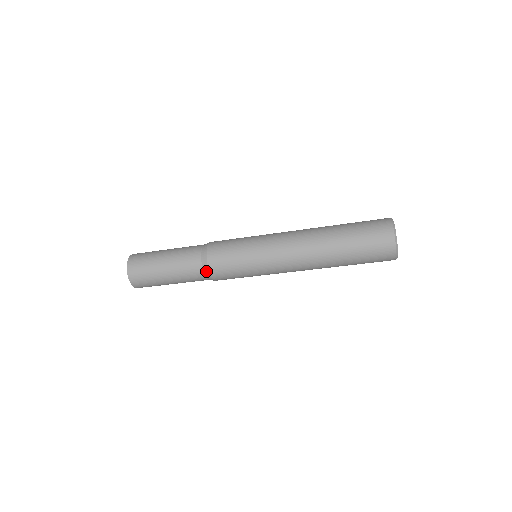
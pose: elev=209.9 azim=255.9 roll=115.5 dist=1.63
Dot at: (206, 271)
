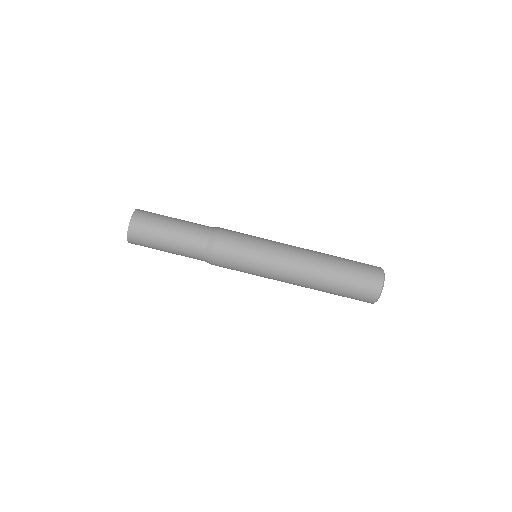
Dot at: (209, 253)
